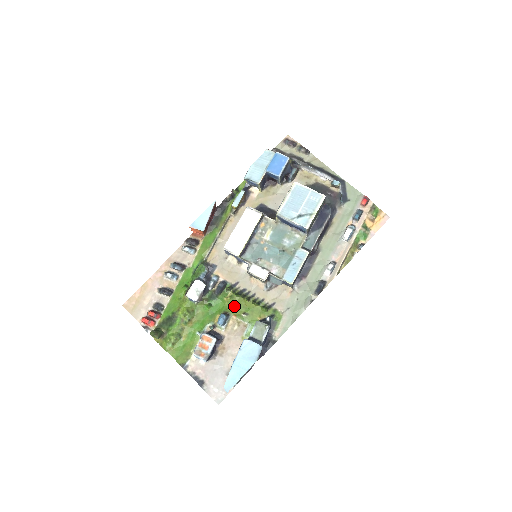
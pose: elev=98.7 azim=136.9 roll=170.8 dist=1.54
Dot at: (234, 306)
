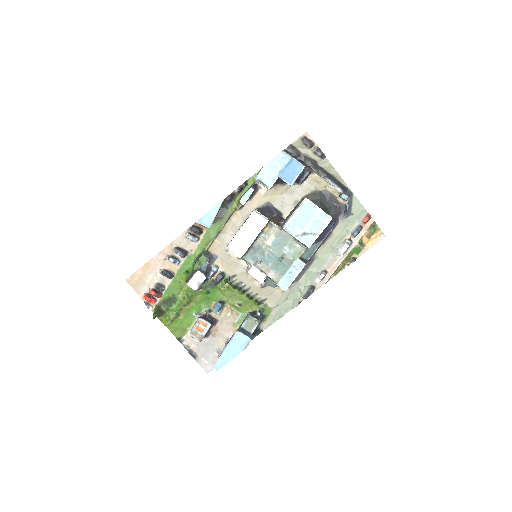
Dot at: (230, 296)
